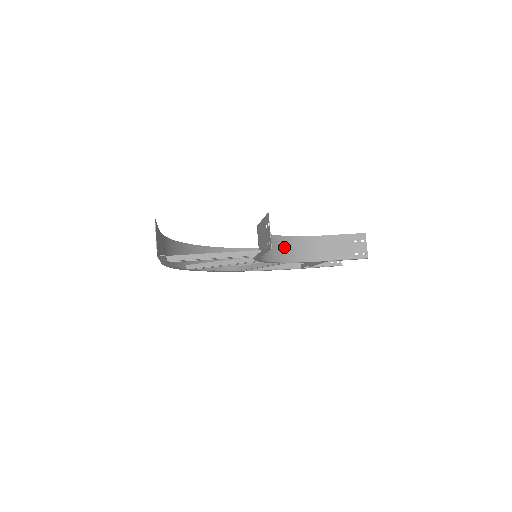
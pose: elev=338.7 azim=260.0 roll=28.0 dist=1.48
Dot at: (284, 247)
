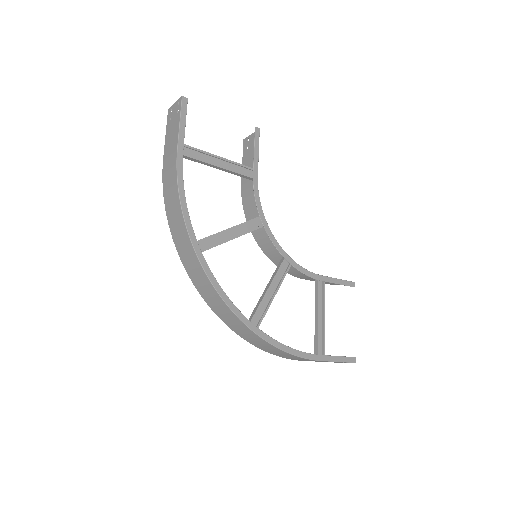
Dot at: (276, 256)
